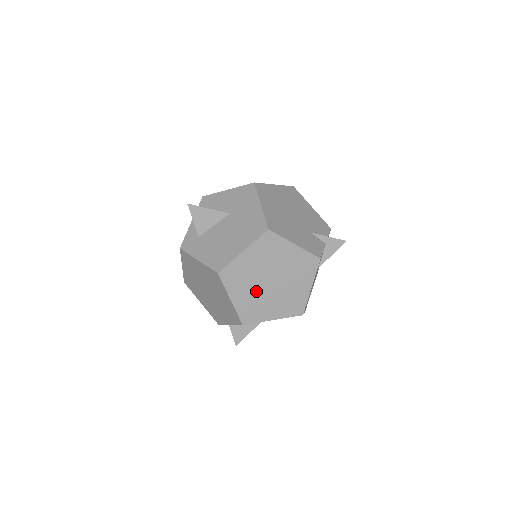
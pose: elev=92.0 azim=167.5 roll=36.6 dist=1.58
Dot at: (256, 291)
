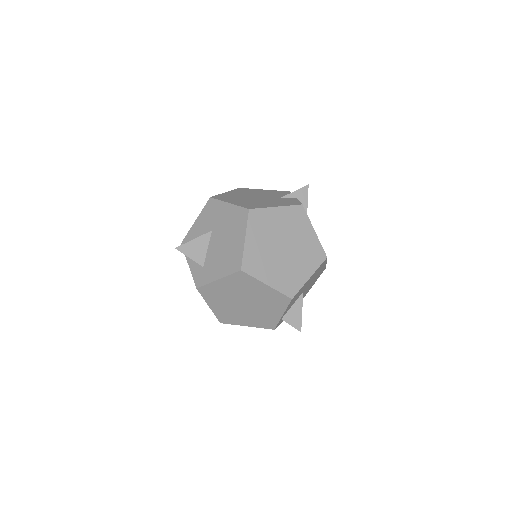
Dot at: (279, 264)
